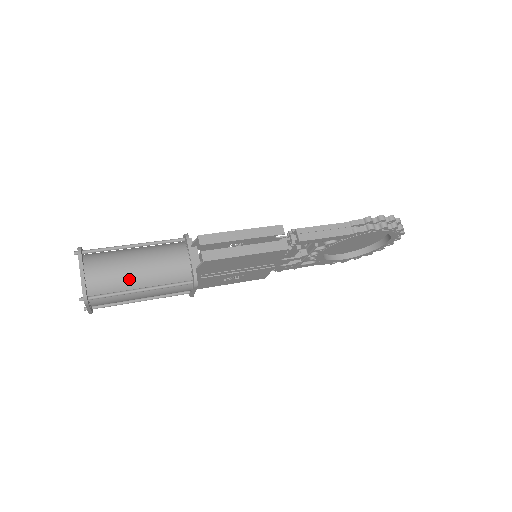
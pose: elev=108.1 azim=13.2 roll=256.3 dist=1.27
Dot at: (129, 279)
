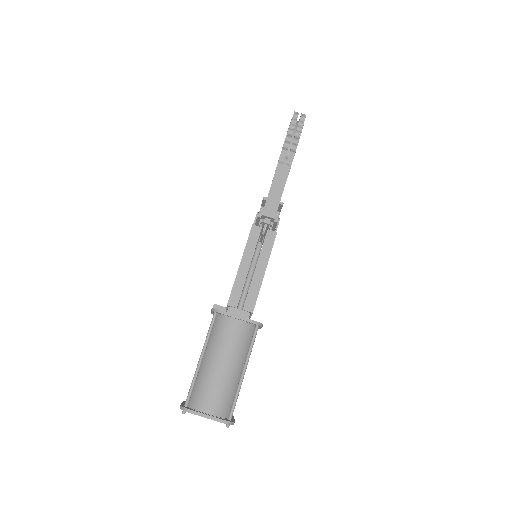
Dot at: (230, 379)
